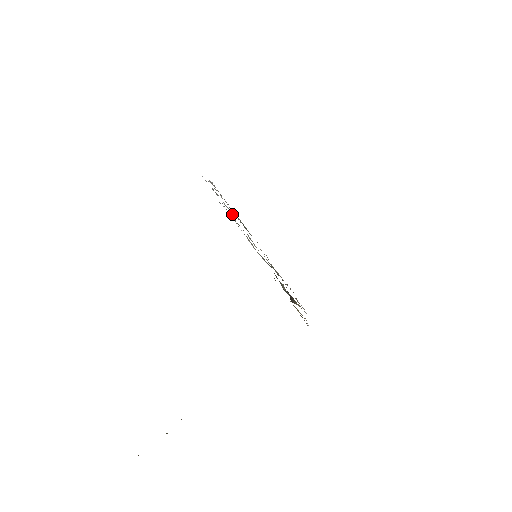
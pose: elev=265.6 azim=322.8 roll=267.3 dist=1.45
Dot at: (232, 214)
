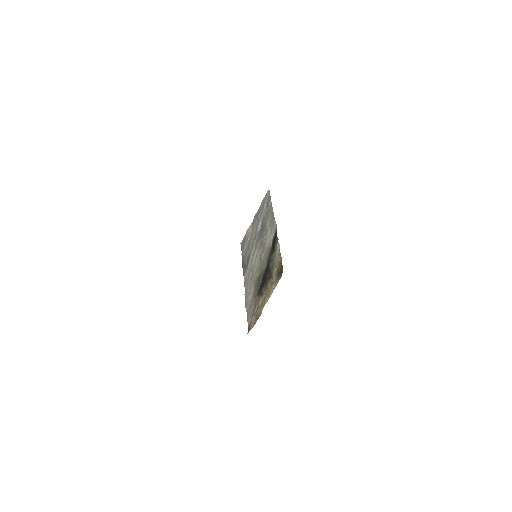
Dot at: (259, 230)
